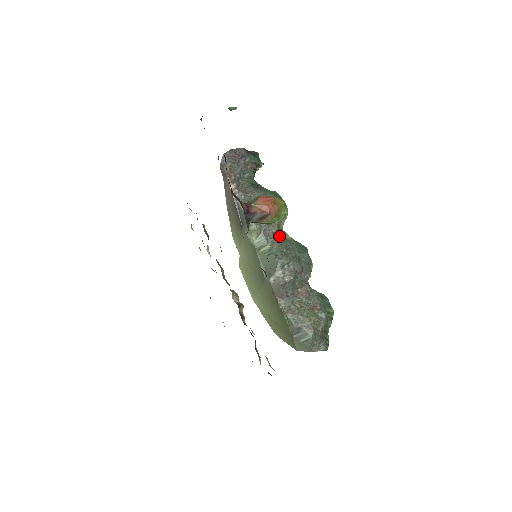
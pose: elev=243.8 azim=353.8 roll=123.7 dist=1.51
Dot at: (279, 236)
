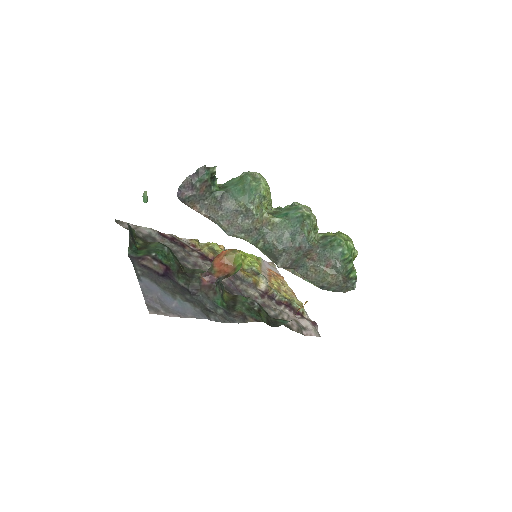
Dot at: (265, 229)
